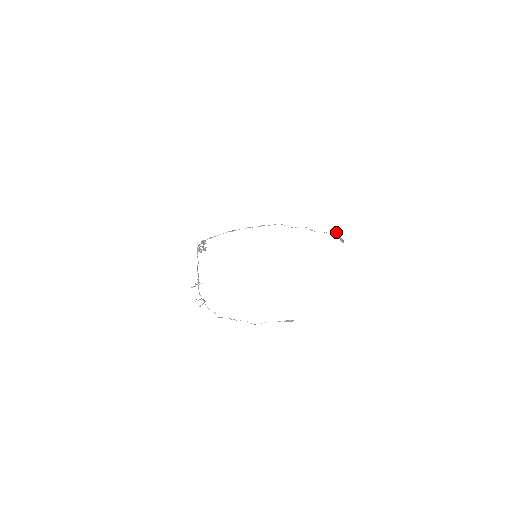
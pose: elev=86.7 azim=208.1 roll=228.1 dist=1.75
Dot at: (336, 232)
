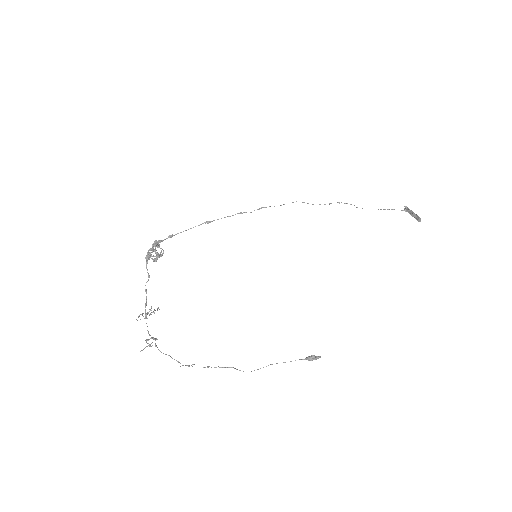
Dot at: (406, 208)
